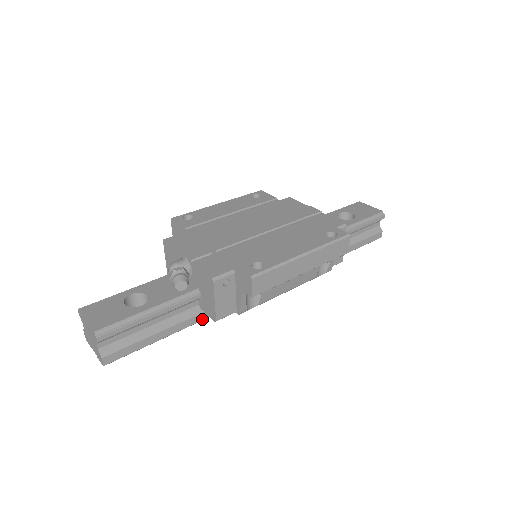
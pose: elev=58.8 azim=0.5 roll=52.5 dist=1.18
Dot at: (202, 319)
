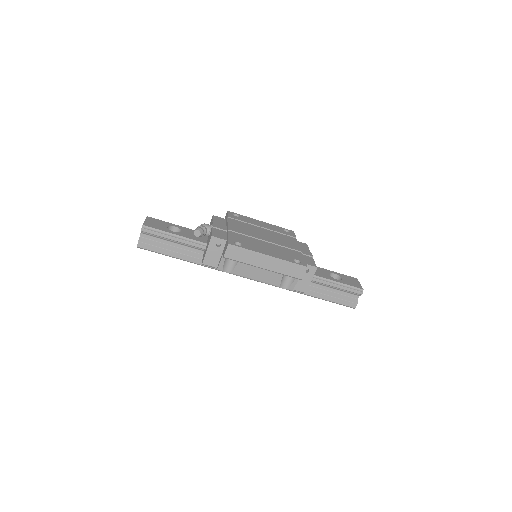
Dot at: (200, 264)
